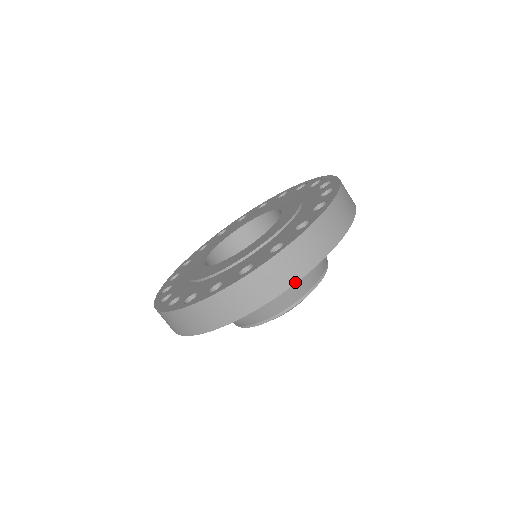
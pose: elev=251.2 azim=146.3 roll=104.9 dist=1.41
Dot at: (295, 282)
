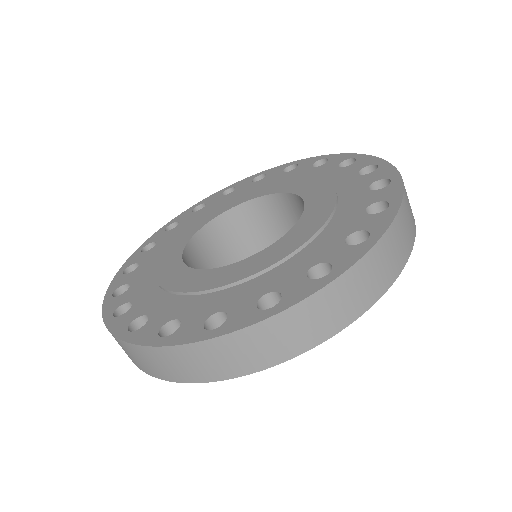
Dot at: (342, 328)
